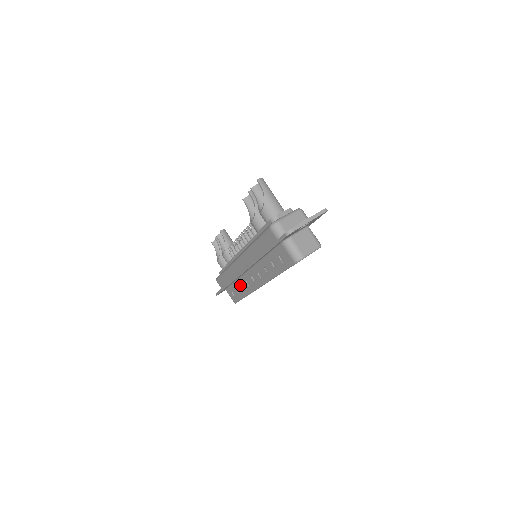
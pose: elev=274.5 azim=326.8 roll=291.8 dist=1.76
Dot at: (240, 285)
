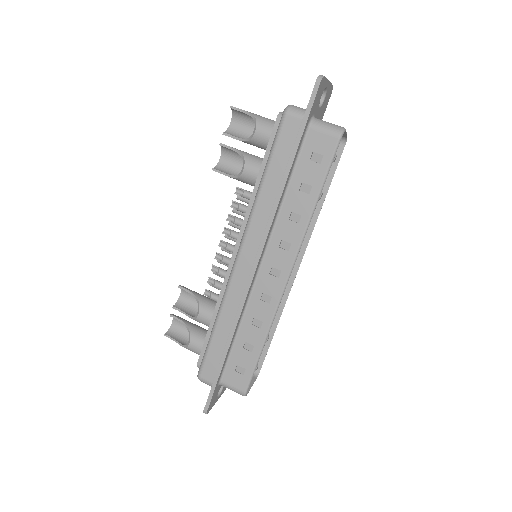
Dot at: (250, 325)
